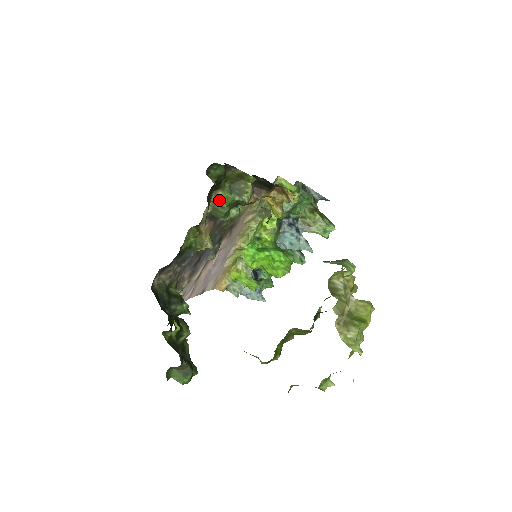
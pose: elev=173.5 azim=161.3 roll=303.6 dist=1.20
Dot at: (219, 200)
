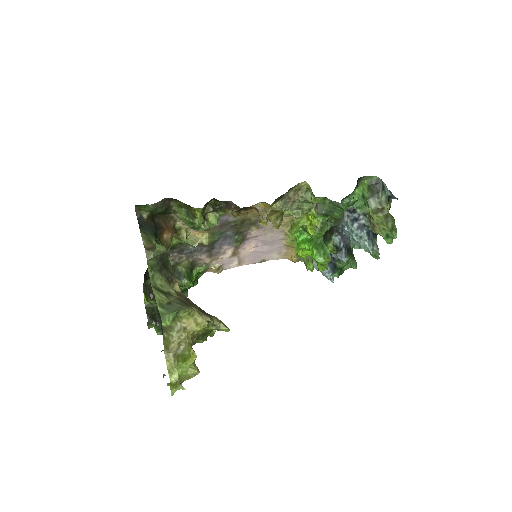
Dot at: (181, 219)
